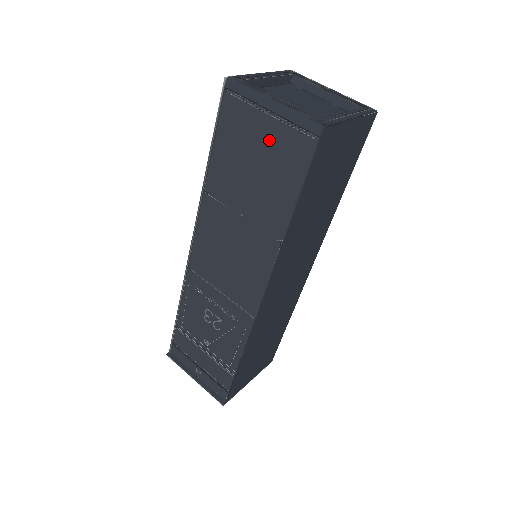
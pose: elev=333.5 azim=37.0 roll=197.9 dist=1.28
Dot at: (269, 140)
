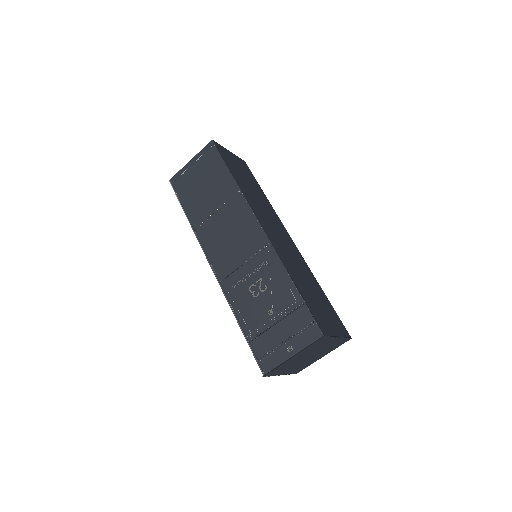
Dot at: (200, 170)
